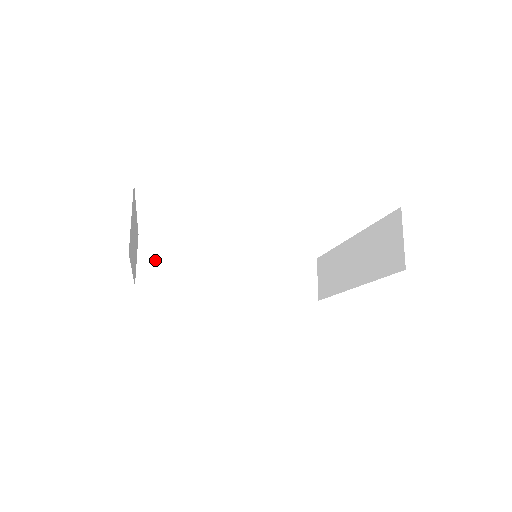
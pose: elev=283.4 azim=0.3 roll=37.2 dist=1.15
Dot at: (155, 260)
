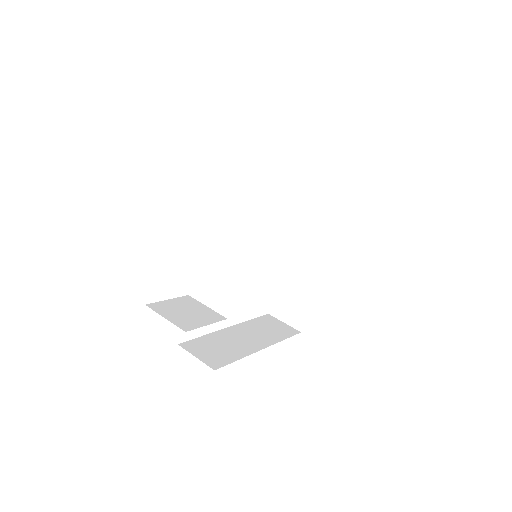
Dot at: (179, 313)
